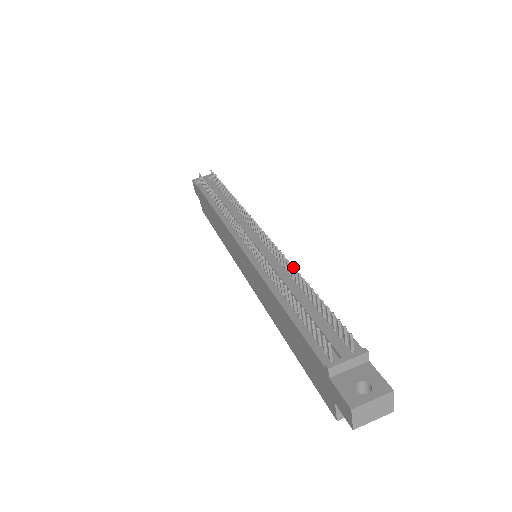
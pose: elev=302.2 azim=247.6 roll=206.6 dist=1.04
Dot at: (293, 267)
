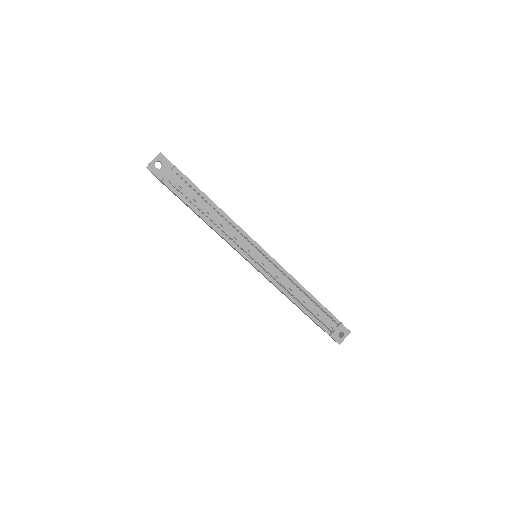
Dot at: (294, 278)
